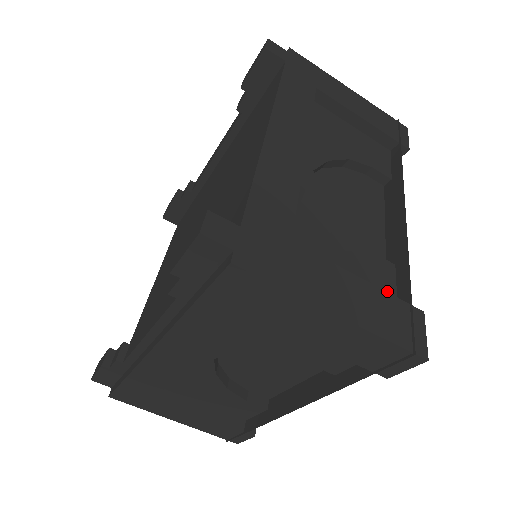
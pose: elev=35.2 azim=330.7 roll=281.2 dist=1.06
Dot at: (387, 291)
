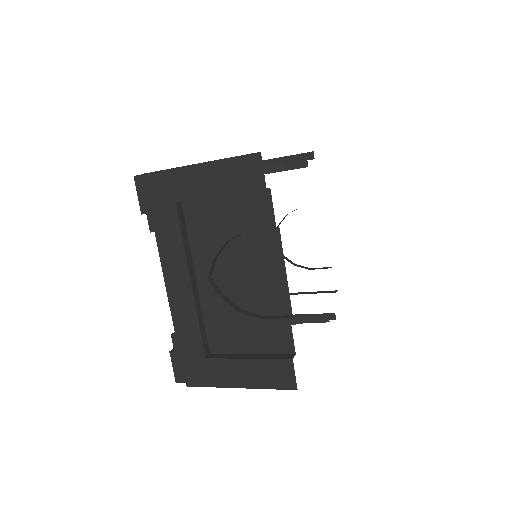
Dot at: occluded
